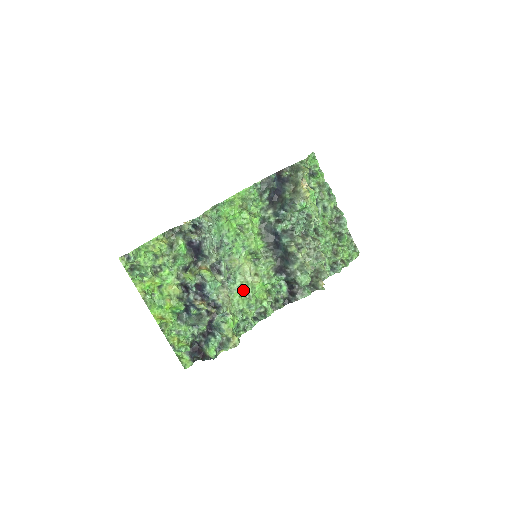
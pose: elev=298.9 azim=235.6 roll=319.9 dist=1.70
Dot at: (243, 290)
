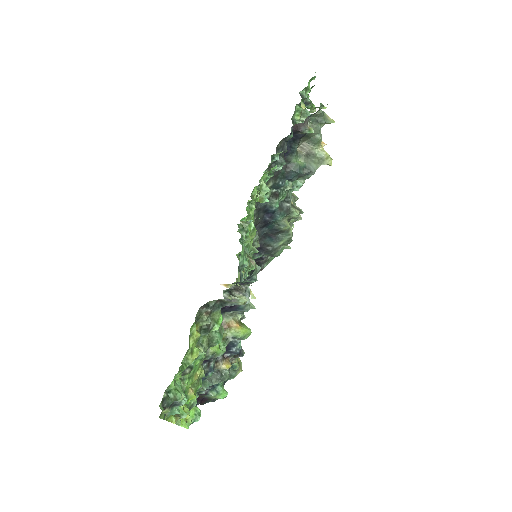
Dot at: occluded
